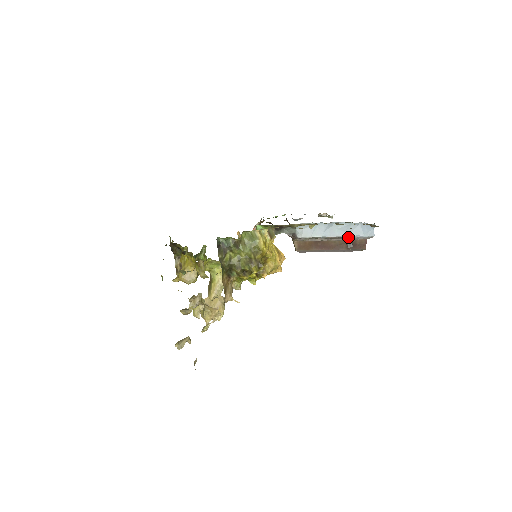
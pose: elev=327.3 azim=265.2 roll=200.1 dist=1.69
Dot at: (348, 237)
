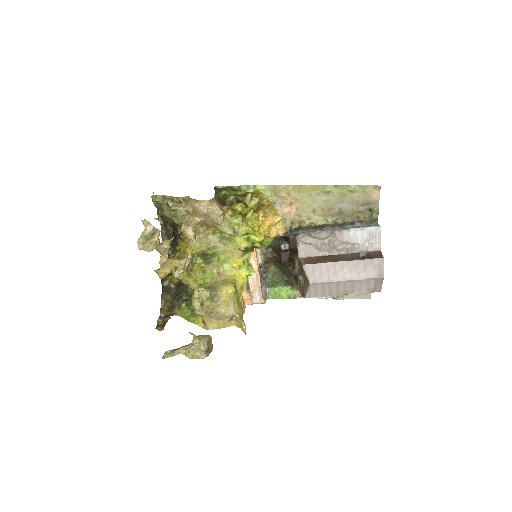
Dot at: (354, 231)
